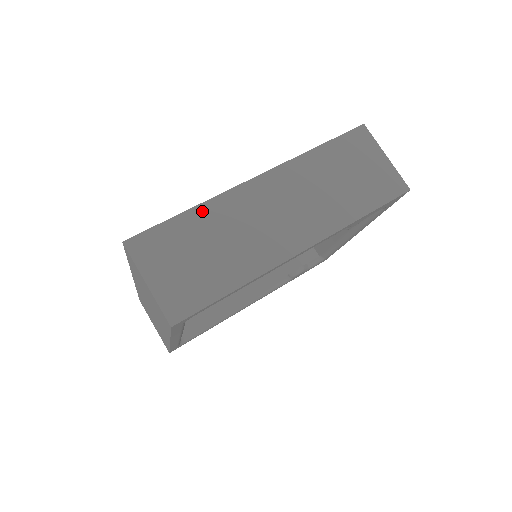
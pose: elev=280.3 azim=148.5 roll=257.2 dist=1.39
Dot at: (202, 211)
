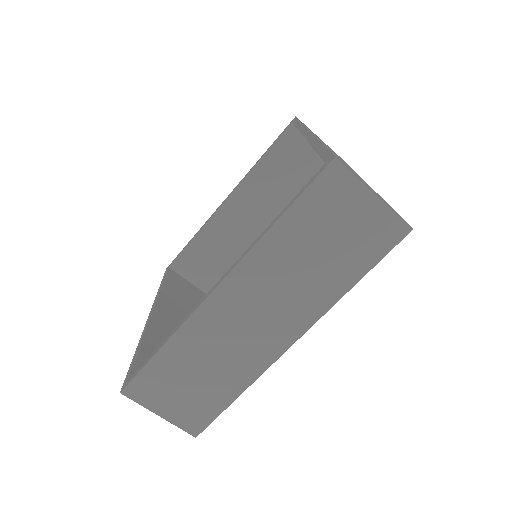
Dot at: (176, 343)
